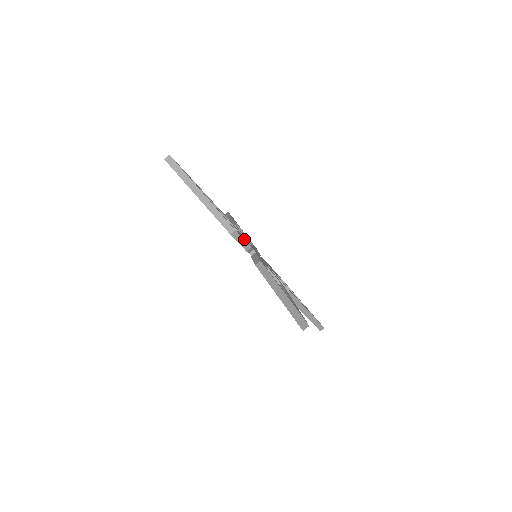
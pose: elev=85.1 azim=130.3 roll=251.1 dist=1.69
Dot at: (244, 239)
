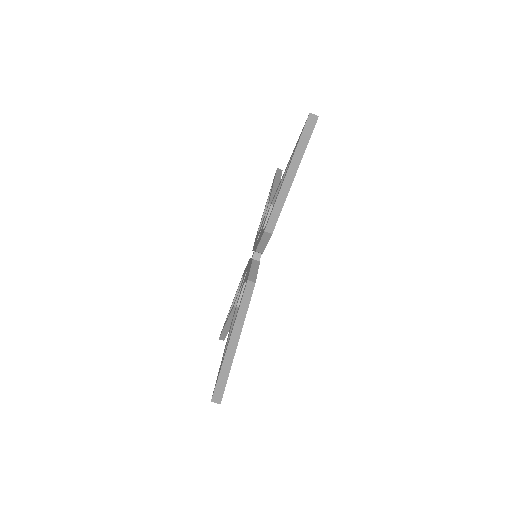
Dot at: occluded
